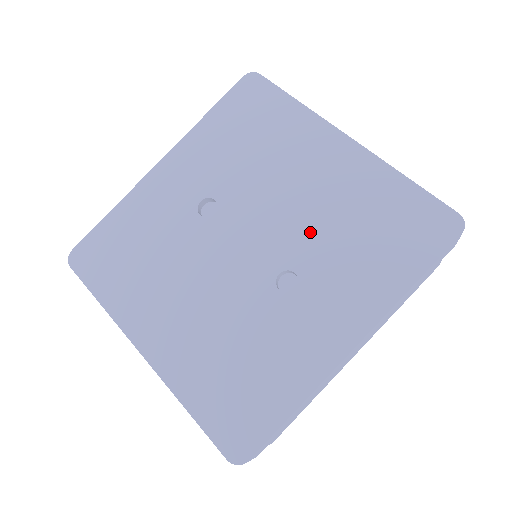
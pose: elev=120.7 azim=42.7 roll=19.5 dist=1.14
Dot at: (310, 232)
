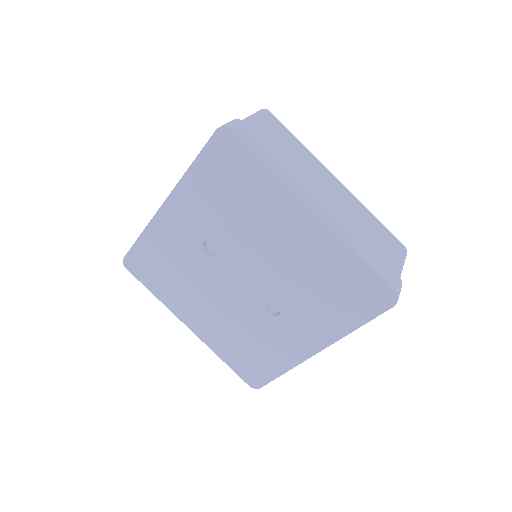
Dot at: (286, 282)
